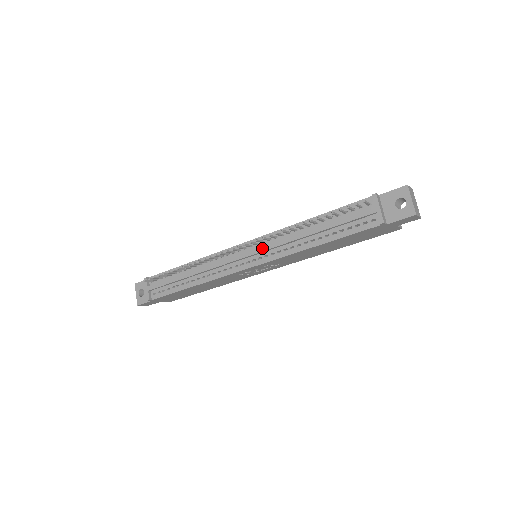
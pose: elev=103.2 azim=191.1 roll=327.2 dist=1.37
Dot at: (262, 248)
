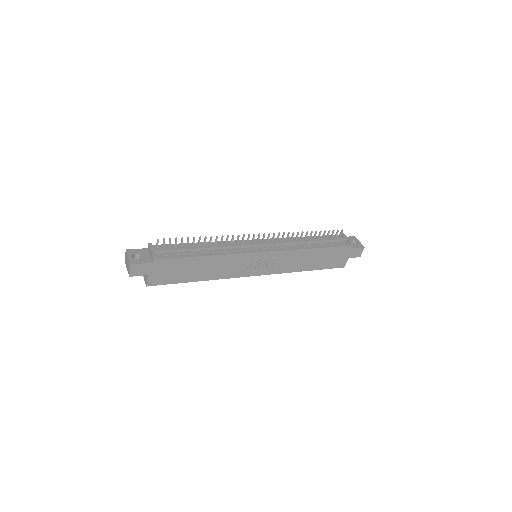
Dot at: (274, 242)
